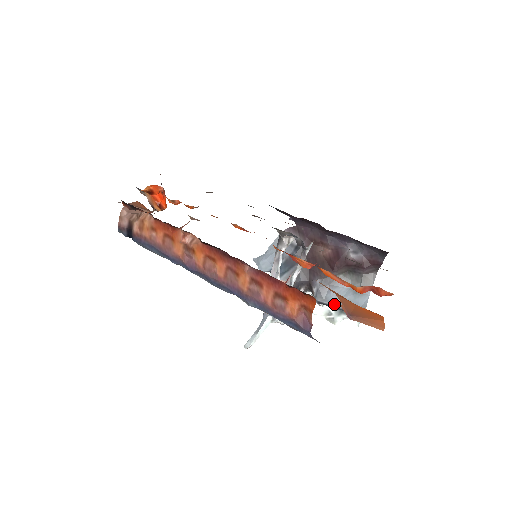
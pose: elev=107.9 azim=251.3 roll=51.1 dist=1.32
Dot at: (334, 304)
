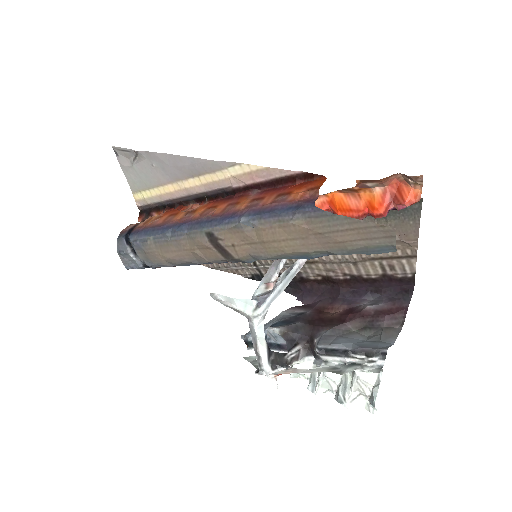
Dot at: (343, 347)
